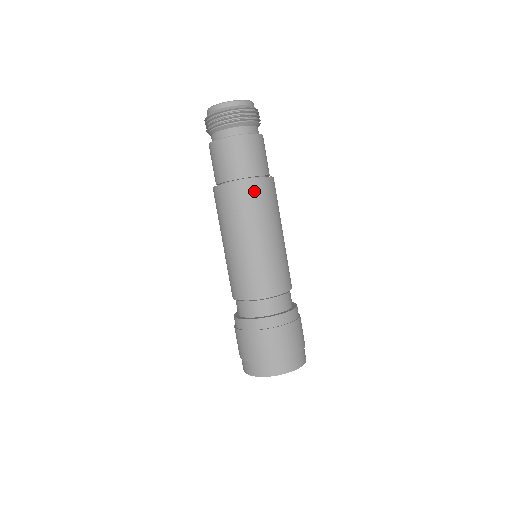
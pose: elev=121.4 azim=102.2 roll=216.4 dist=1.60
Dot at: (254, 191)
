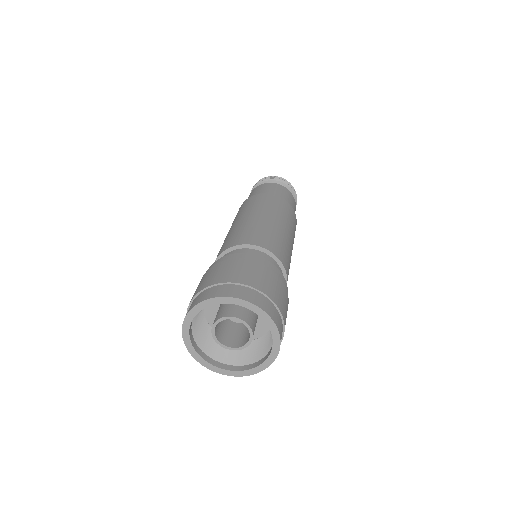
Dot at: (270, 198)
